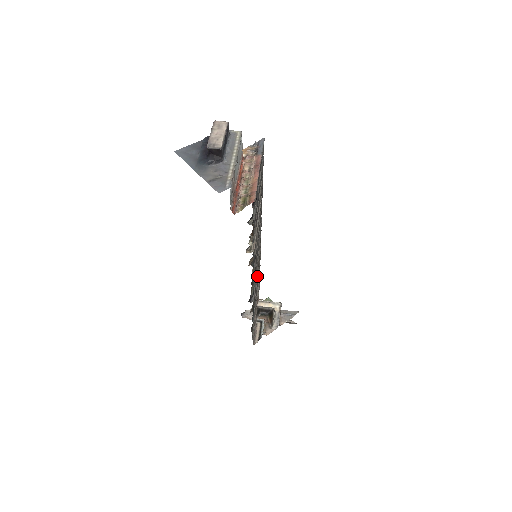
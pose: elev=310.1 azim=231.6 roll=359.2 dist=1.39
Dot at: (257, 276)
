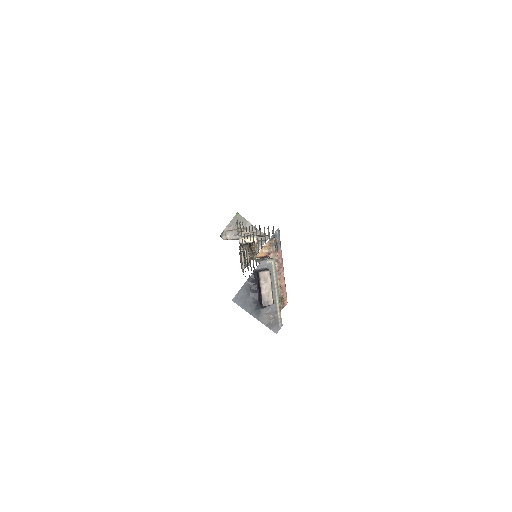
Dot at: occluded
